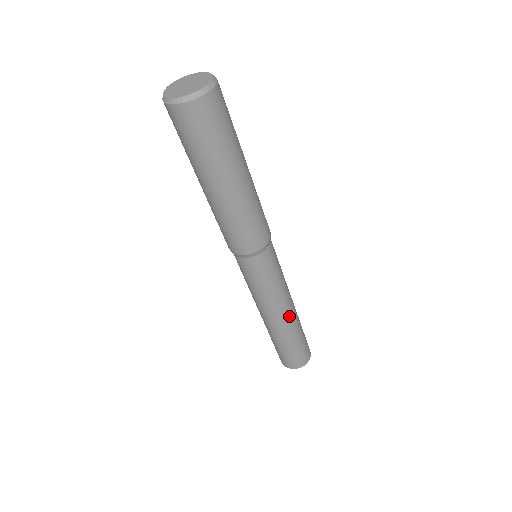
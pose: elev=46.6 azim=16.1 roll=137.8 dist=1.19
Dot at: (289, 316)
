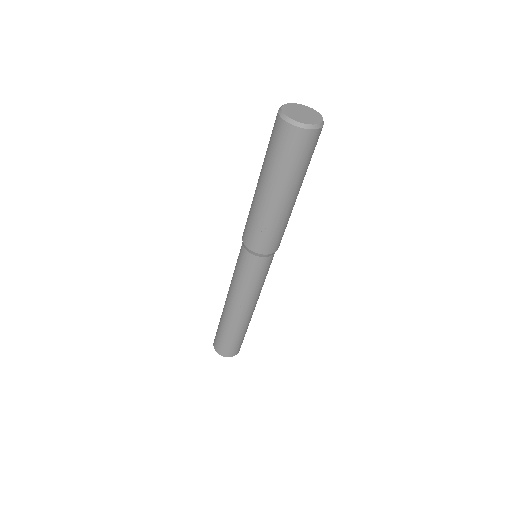
Dot at: (239, 314)
